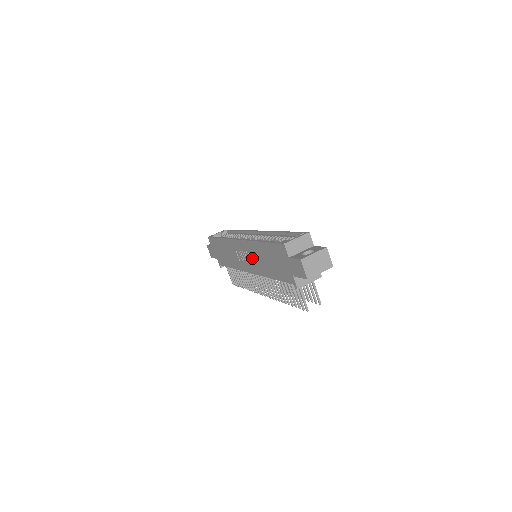
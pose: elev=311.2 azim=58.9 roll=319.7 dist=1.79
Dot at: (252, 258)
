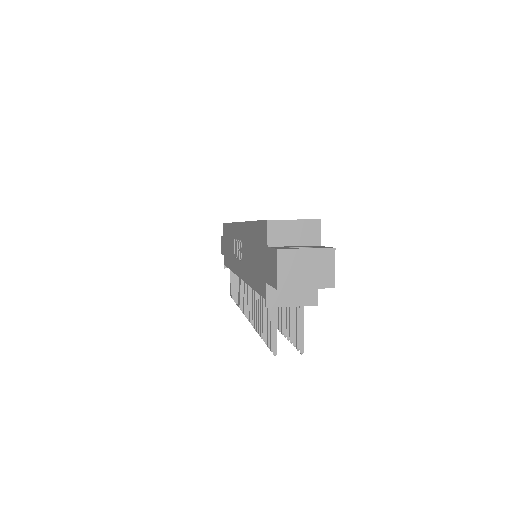
Dot at: (242, 251)
